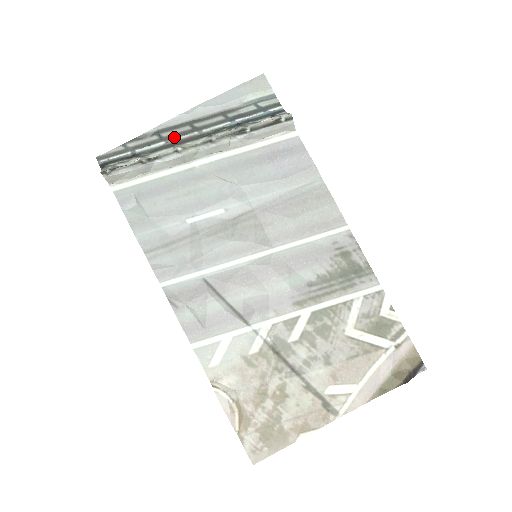
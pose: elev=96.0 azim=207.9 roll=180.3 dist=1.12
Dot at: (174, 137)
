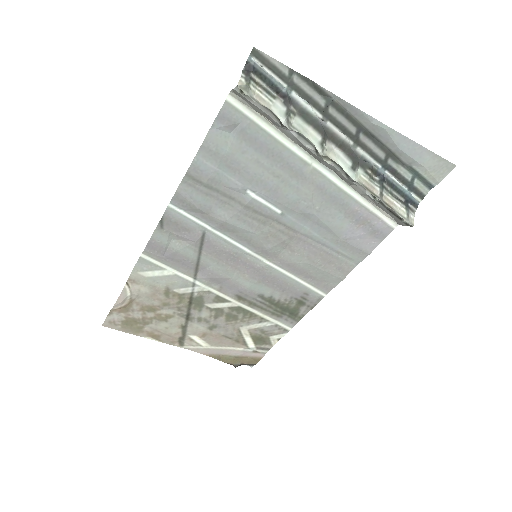
Dot at: (334, 123)
